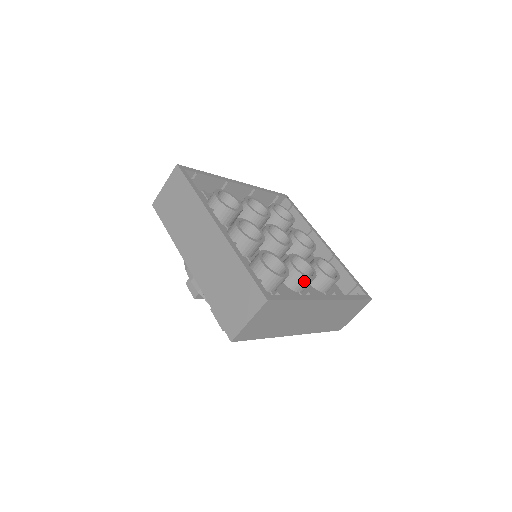
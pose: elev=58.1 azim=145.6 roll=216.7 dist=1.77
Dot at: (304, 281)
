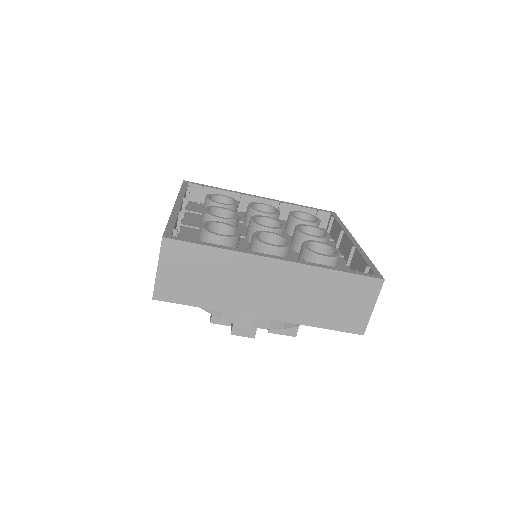
Dot at: (327, 242)
